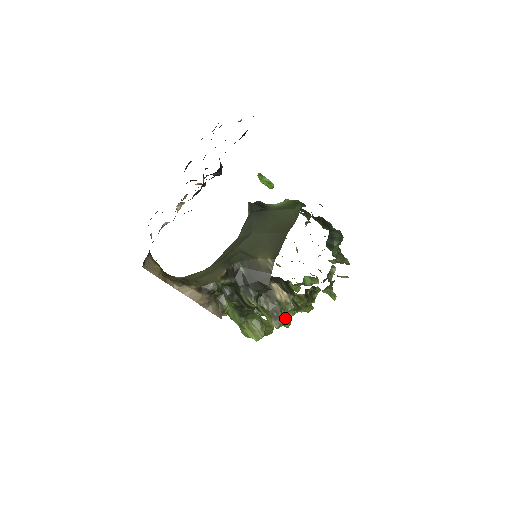
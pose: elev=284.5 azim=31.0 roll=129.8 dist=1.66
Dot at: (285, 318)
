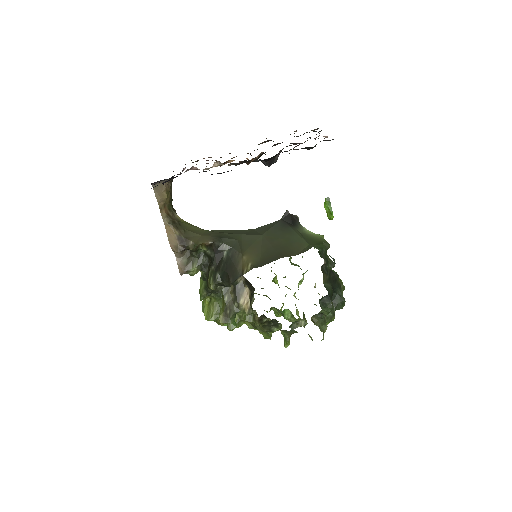
Dot at: (234, 322)
